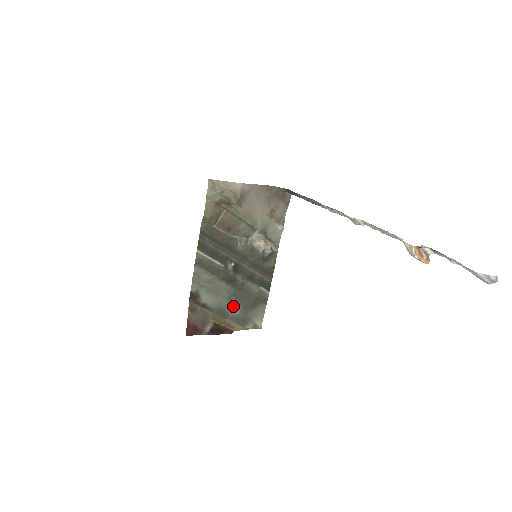
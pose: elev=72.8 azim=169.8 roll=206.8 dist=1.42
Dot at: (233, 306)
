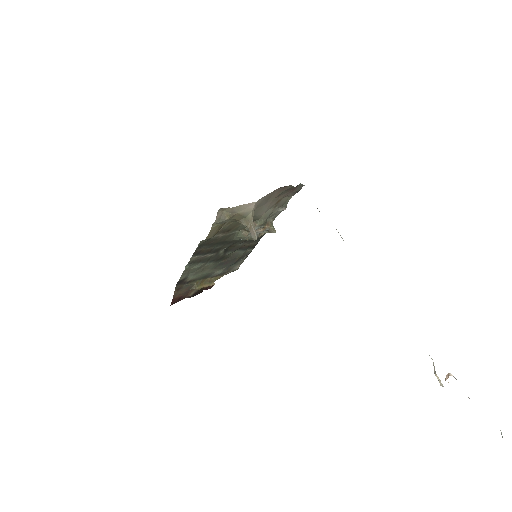
Dot at: (217, 270)
